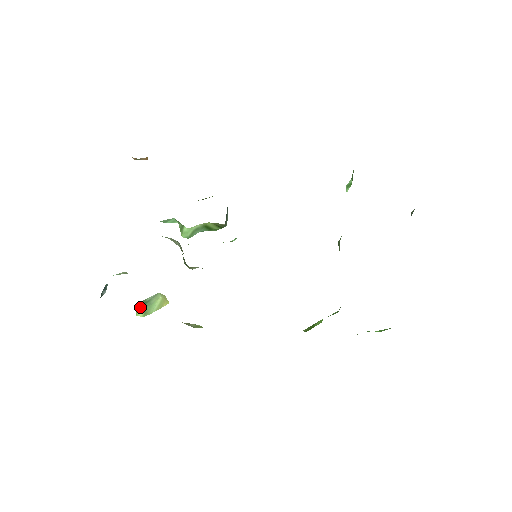
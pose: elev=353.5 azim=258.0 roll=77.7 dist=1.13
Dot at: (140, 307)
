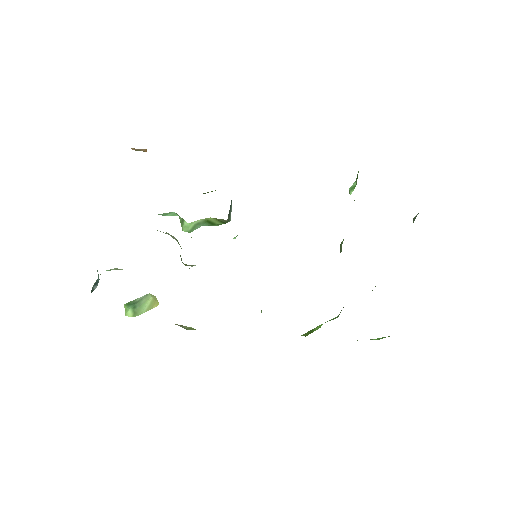
Dot at: (129, 307)
